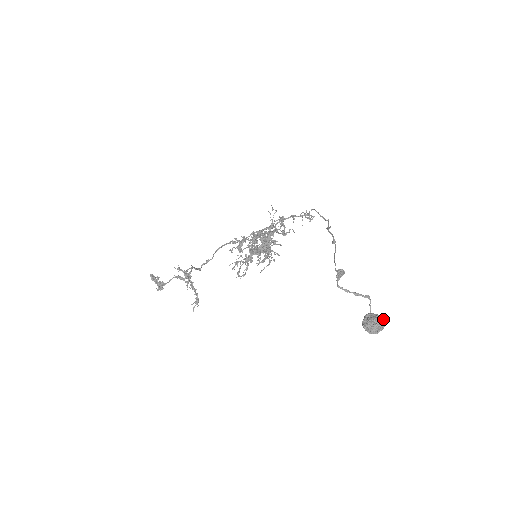
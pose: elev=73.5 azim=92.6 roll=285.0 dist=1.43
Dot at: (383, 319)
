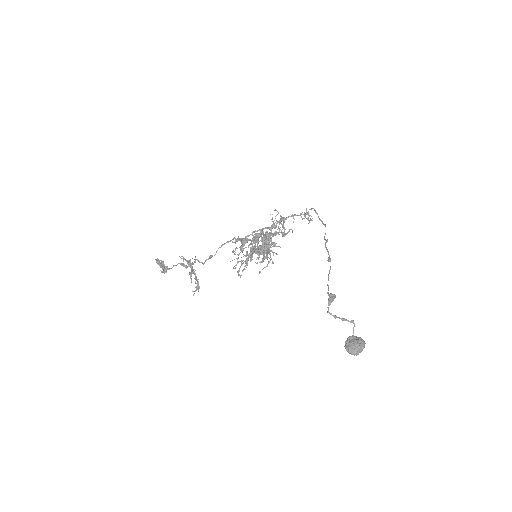
Dot at: (363, 344)
